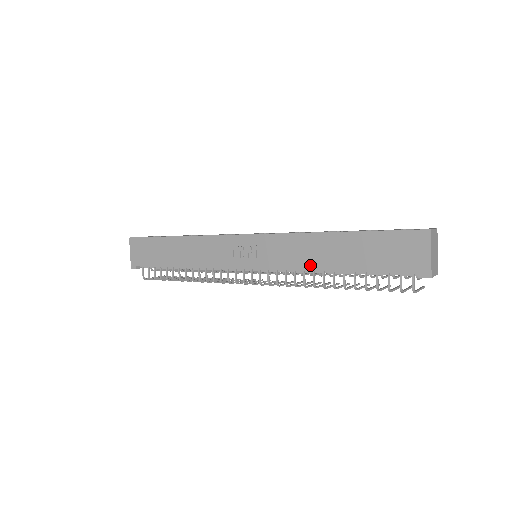
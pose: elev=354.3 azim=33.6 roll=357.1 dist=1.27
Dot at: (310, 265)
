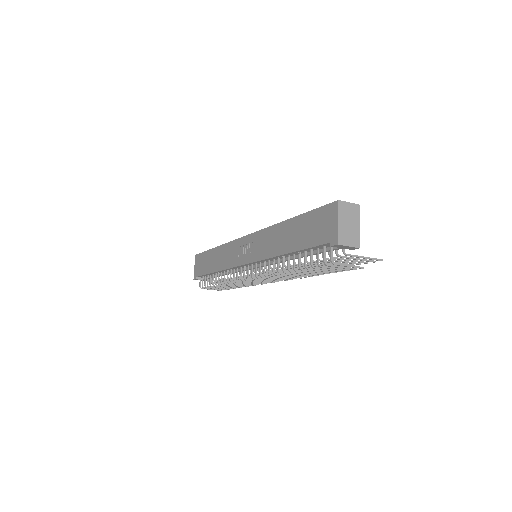
Dot at: (274, 252)
